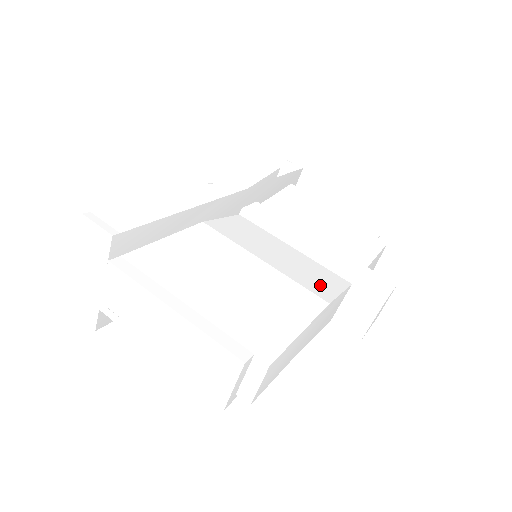
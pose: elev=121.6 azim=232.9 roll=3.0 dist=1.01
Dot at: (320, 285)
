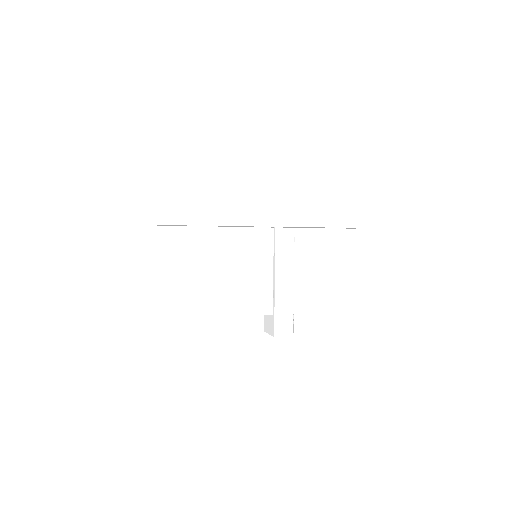
Dot at: (245, 304)
